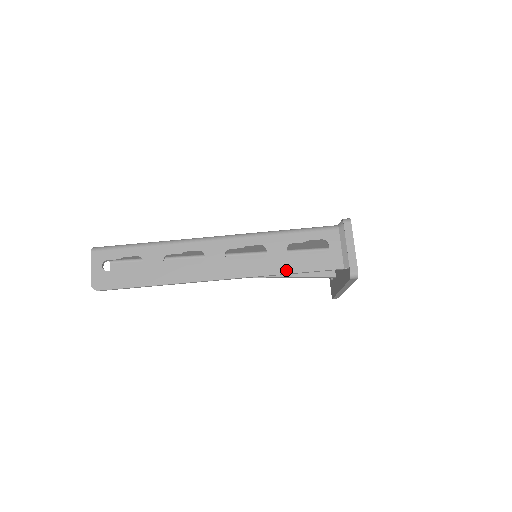
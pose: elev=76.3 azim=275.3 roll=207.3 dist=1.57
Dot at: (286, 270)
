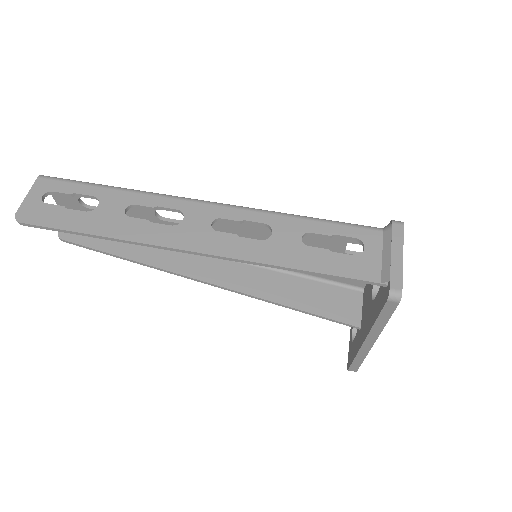
Dot at: (292, 263)
